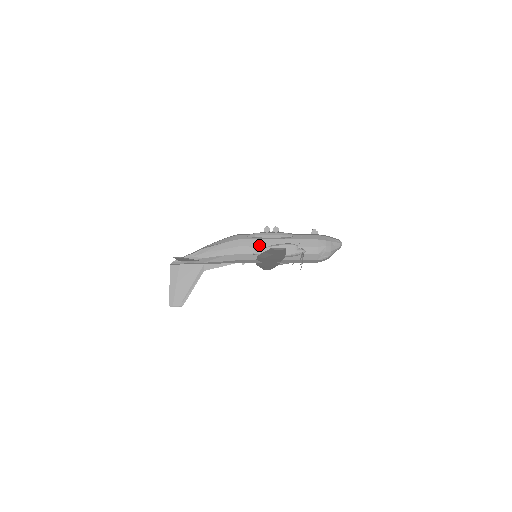
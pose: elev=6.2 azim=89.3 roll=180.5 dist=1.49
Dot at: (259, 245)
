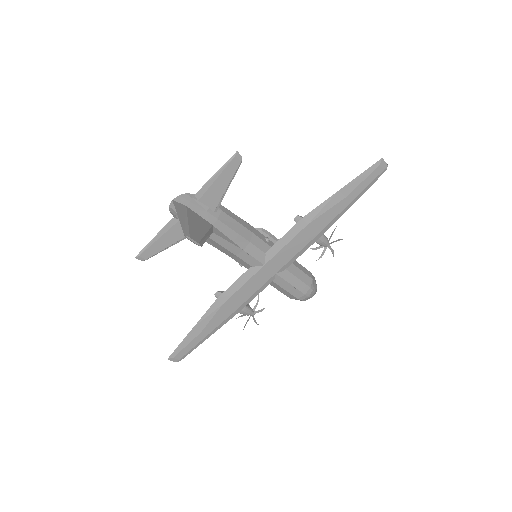
Dot at: (268, 238)
